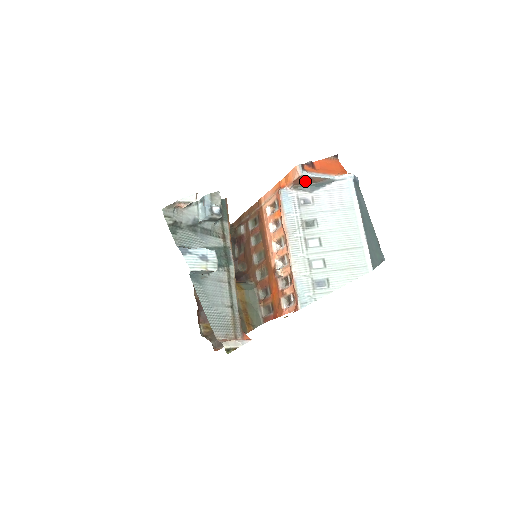
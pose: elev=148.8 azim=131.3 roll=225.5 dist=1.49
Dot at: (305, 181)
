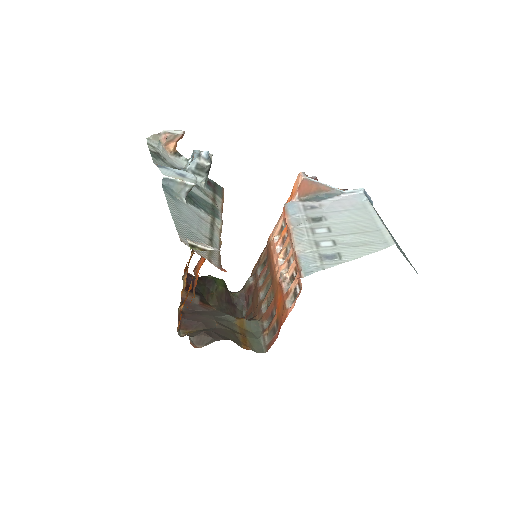
Dot at: (311, 190)
